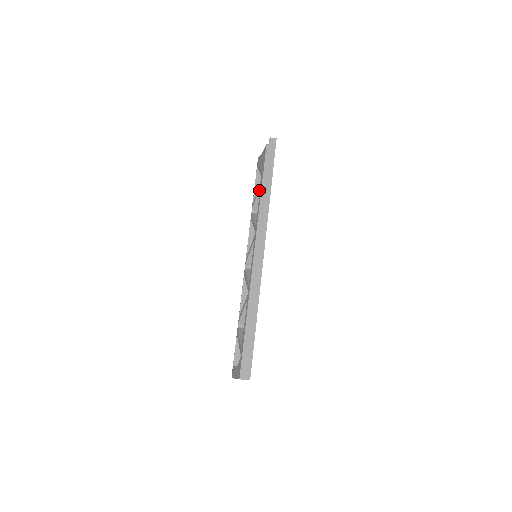
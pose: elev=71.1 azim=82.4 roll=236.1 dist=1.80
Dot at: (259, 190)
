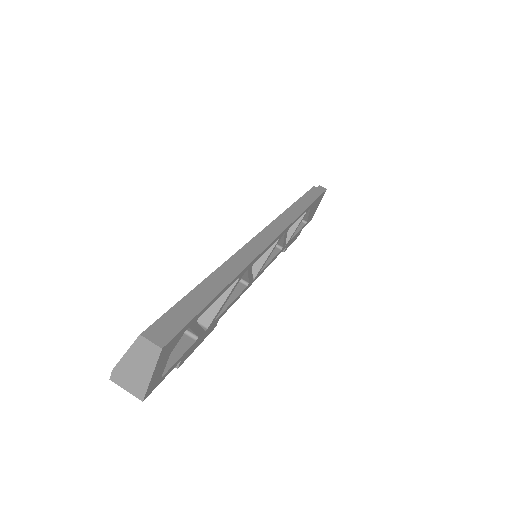
Dot at: occluded
